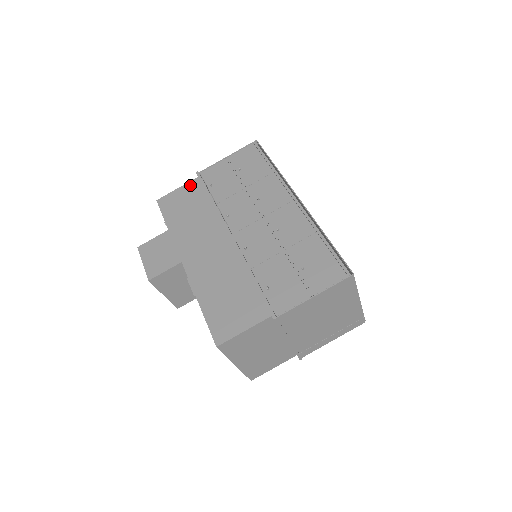
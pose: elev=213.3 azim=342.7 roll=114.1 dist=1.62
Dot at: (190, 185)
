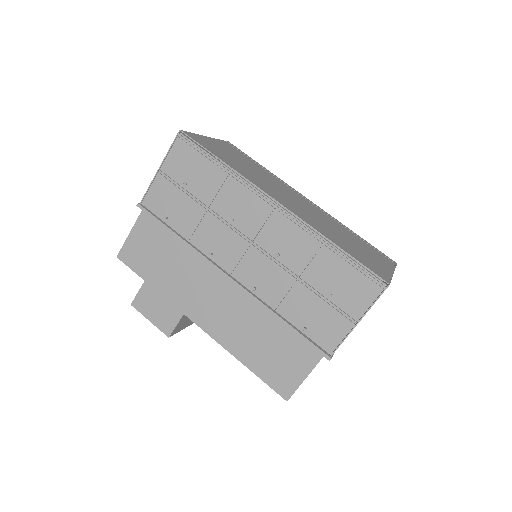
Dot at: (141, 224)
